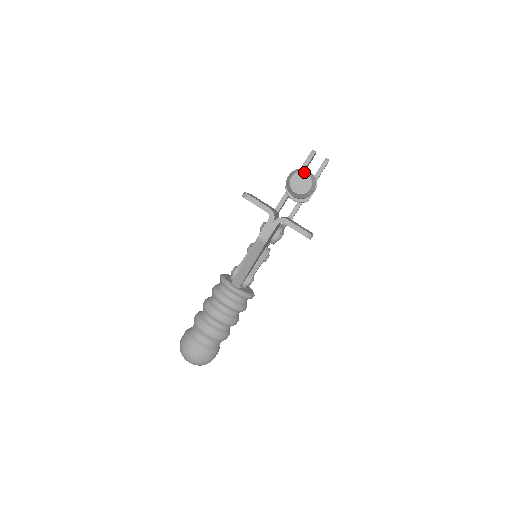
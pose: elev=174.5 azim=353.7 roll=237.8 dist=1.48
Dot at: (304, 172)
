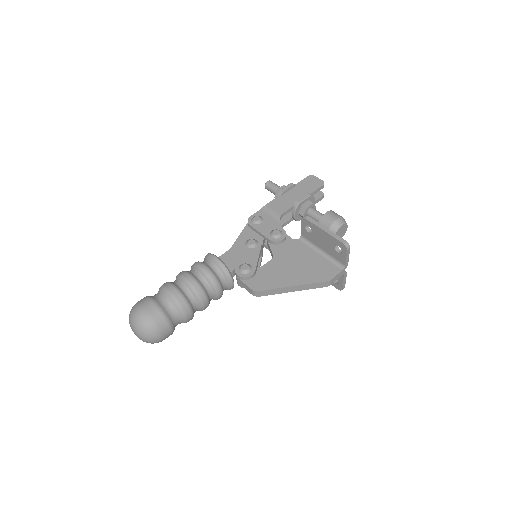
Dot at: occluded
